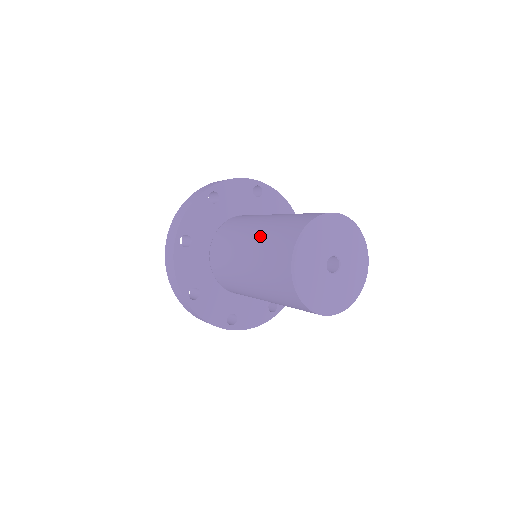
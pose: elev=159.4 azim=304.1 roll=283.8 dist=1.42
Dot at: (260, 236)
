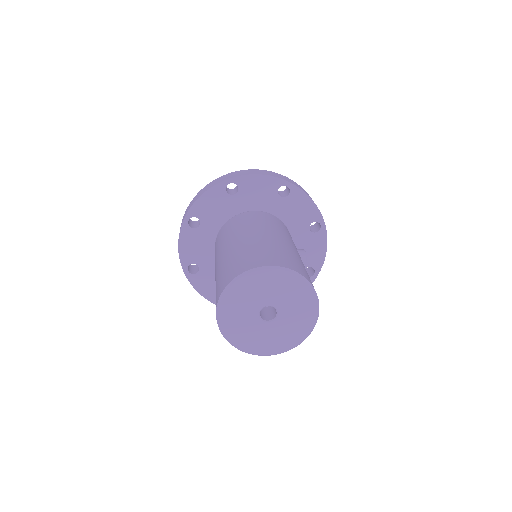
Dot at: (228, 254)
